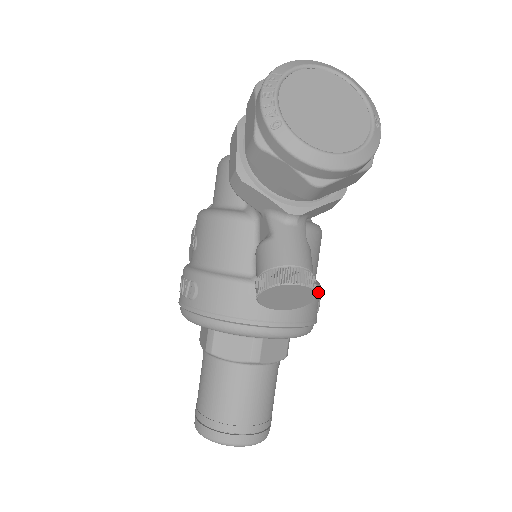
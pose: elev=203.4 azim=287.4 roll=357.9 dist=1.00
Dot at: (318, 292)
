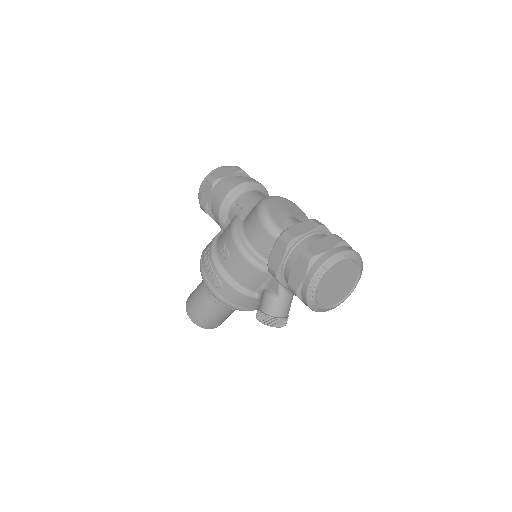
Dot at: occluded
